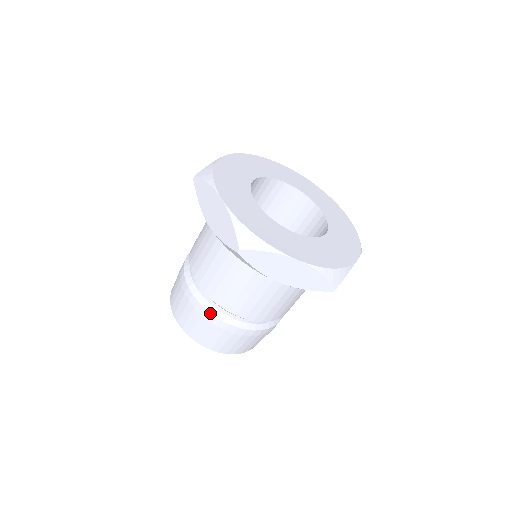
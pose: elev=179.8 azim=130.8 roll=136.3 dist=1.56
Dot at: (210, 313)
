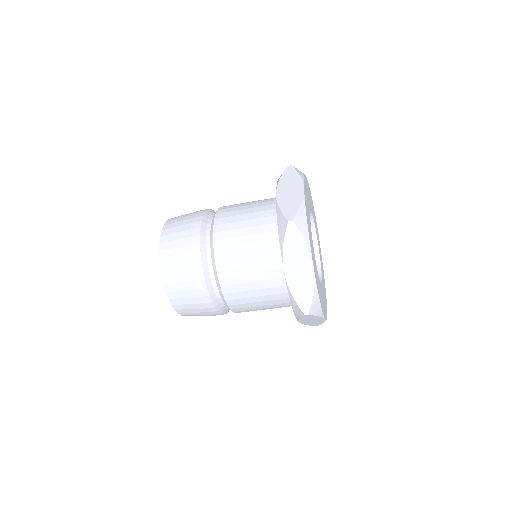
Dot at: (200, 250)
